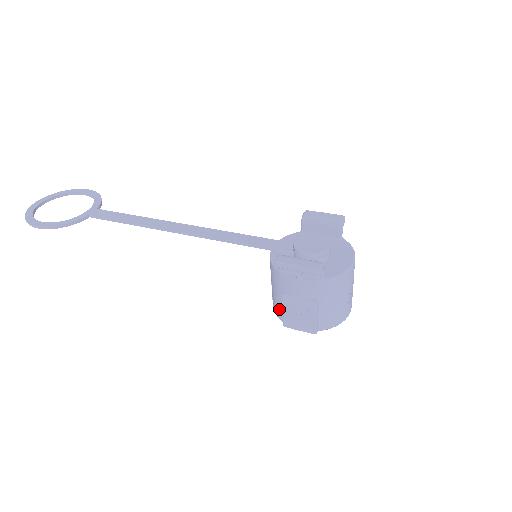
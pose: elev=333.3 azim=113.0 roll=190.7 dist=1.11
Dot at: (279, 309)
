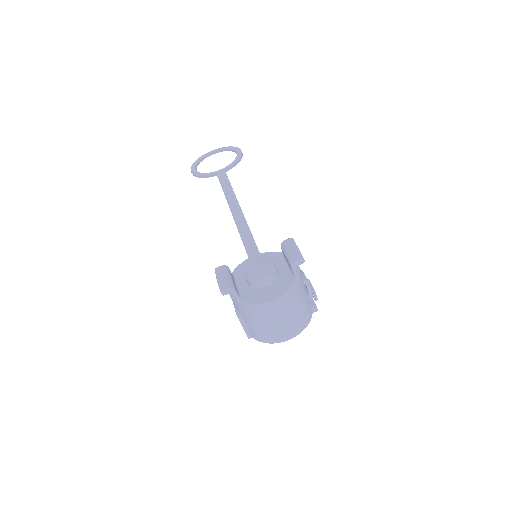
Dot at: occluded
